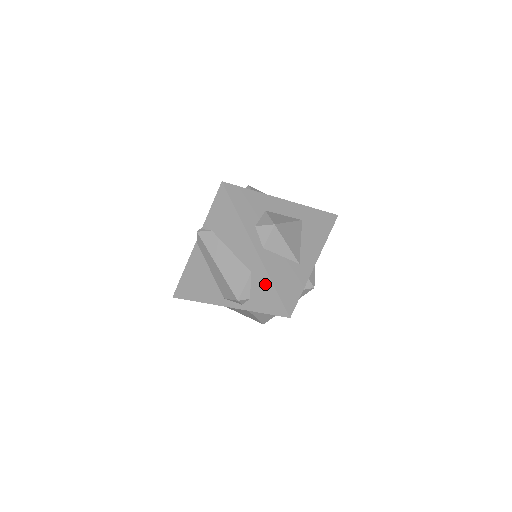
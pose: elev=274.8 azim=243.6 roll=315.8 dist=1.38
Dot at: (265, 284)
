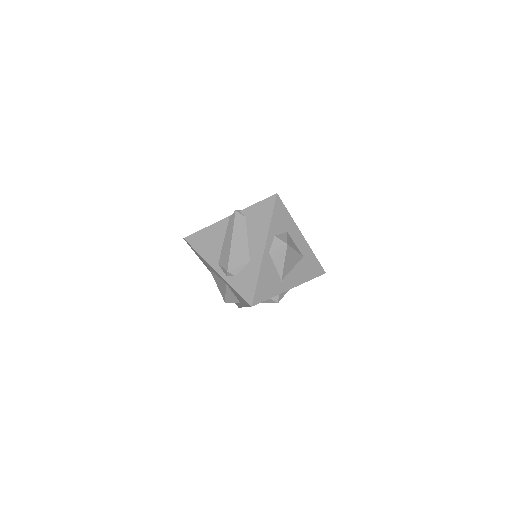
Dot at: (253, 275)
